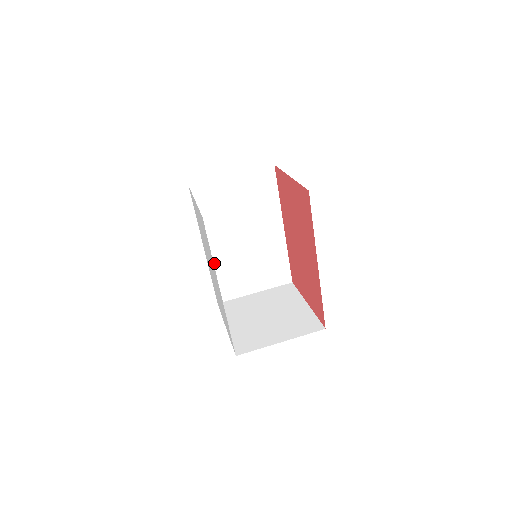
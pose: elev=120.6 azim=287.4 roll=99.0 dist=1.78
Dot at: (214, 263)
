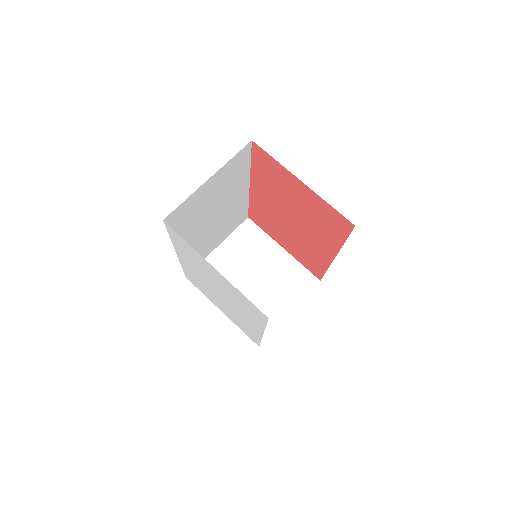
Dot at: occluded
